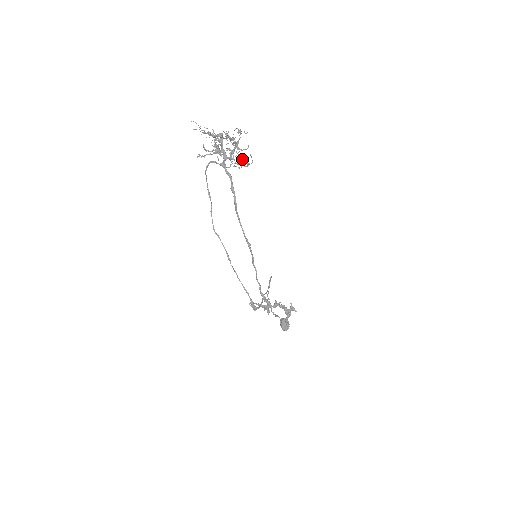
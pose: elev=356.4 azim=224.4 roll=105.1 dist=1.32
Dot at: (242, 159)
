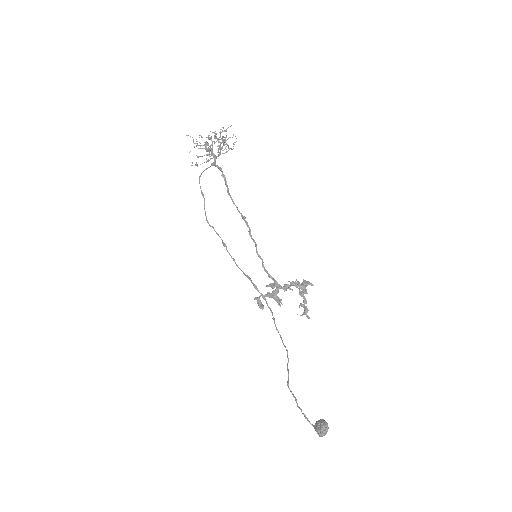
Dot at: (229, 148)
